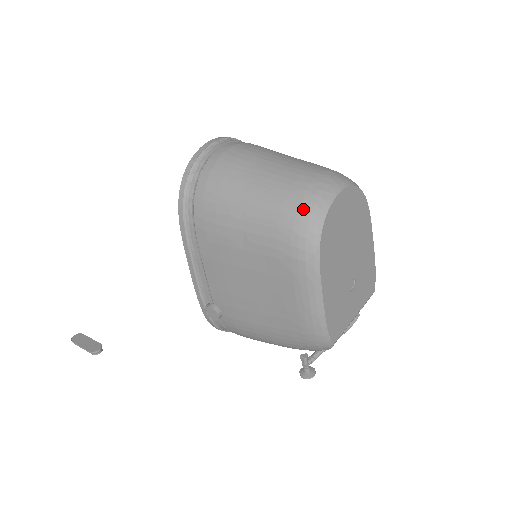
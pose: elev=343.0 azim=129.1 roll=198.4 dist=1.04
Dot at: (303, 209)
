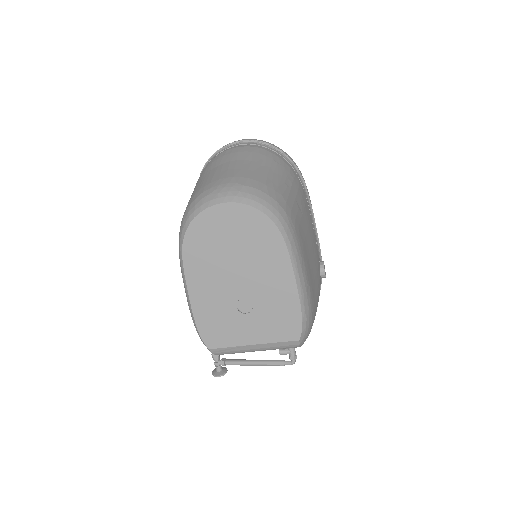
Dot at: (189, 207)
